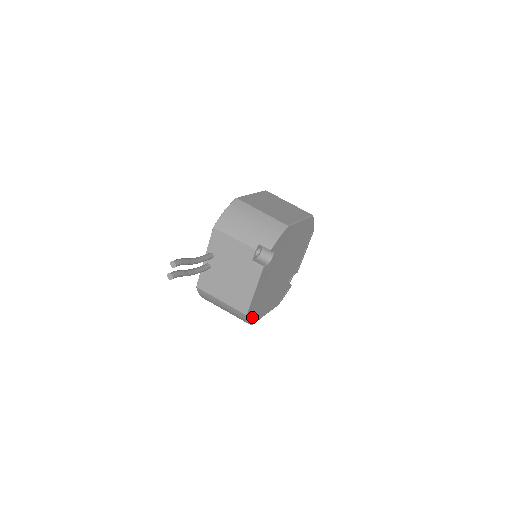
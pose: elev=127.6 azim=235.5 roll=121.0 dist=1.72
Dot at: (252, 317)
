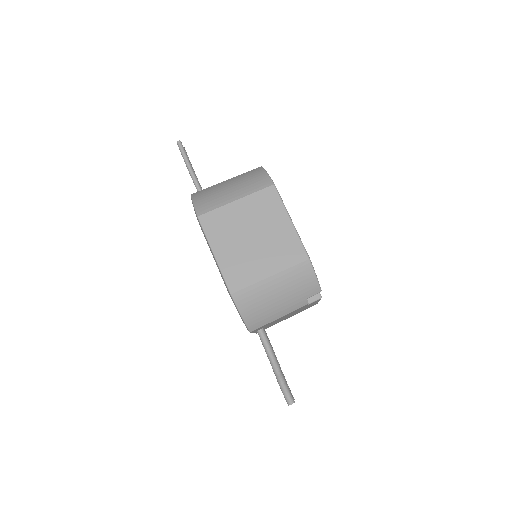
Dot at: occluded
